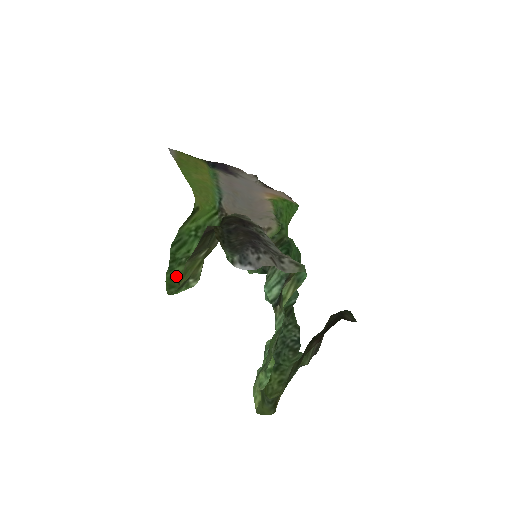
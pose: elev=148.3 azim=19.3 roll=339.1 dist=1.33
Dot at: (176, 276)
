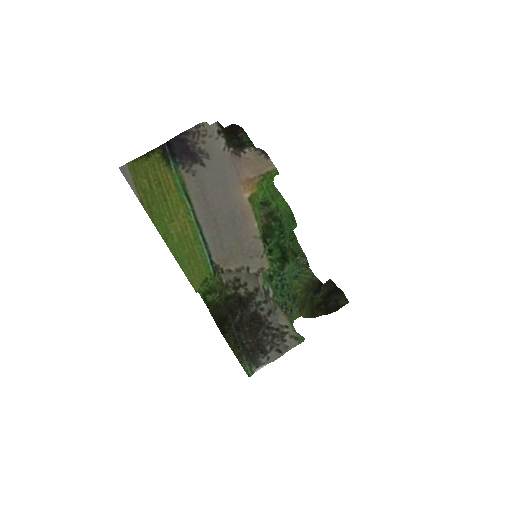
Dot at: occluded
